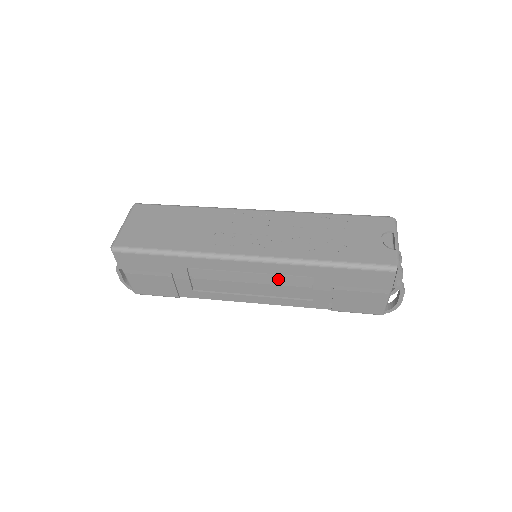
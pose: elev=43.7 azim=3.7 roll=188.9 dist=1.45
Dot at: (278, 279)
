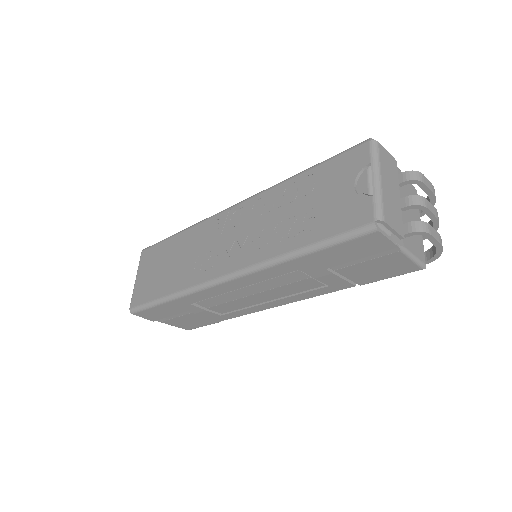
Dot at: (271, 283)
